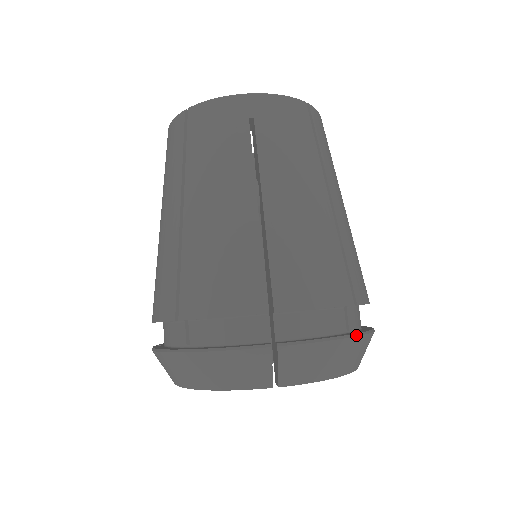
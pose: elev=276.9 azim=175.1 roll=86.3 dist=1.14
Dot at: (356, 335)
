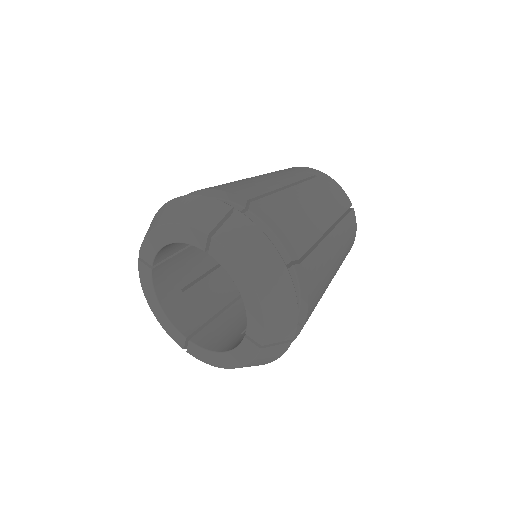
Dot at: occluded
